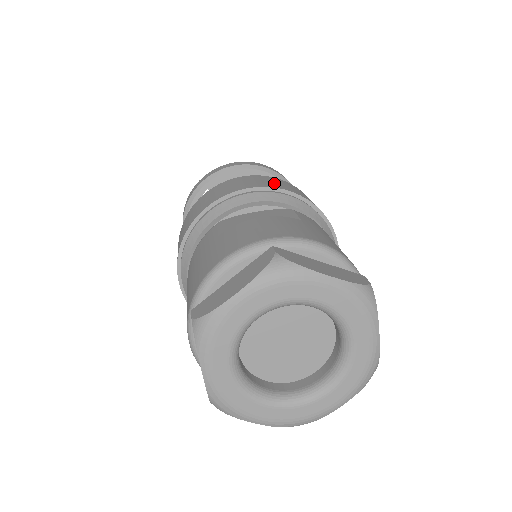
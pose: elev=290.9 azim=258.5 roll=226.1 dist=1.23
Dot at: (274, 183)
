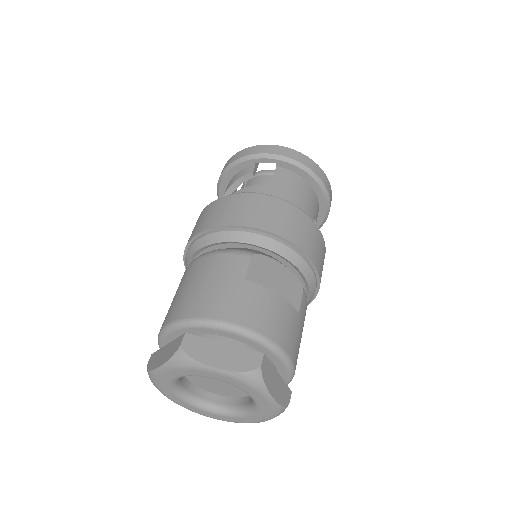
Dot at: (314, 247)
